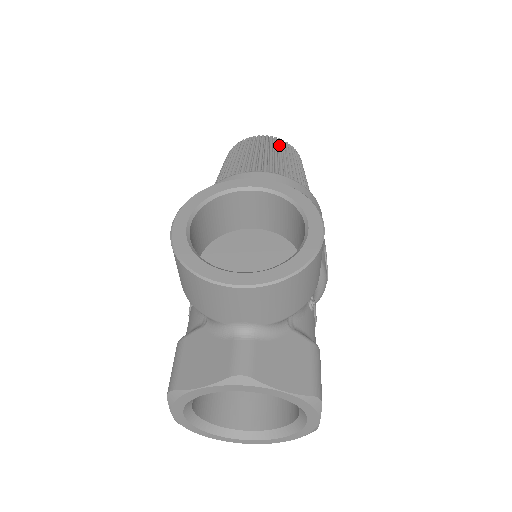
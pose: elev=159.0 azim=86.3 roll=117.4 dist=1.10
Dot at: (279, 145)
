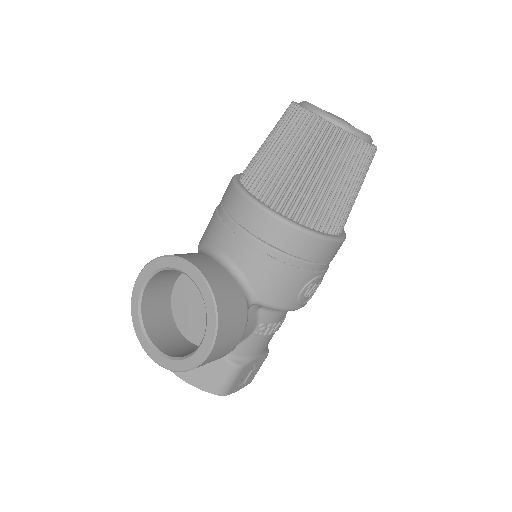
Dot at: (321, 143)
